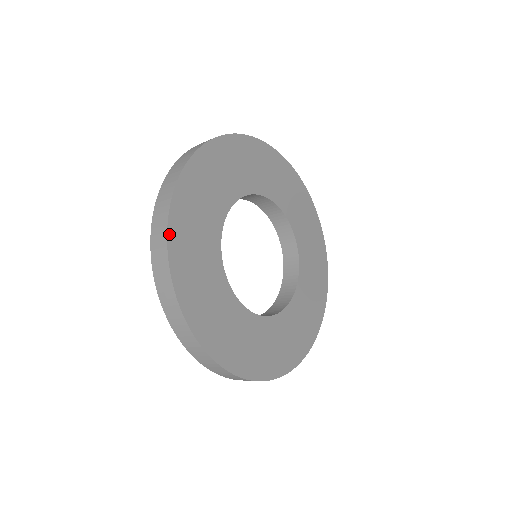
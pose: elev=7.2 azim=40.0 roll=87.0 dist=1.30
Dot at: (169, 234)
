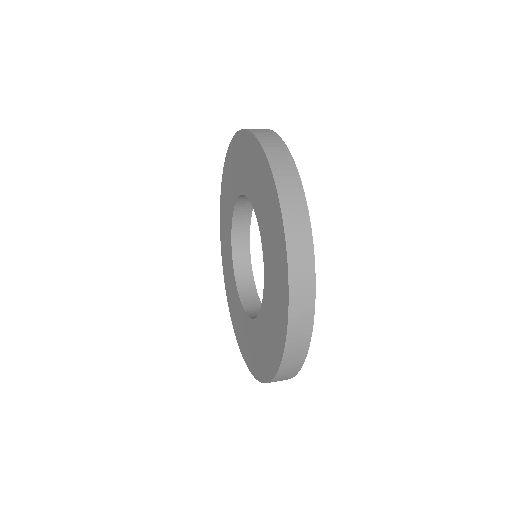
Dot at: (291, 158)
